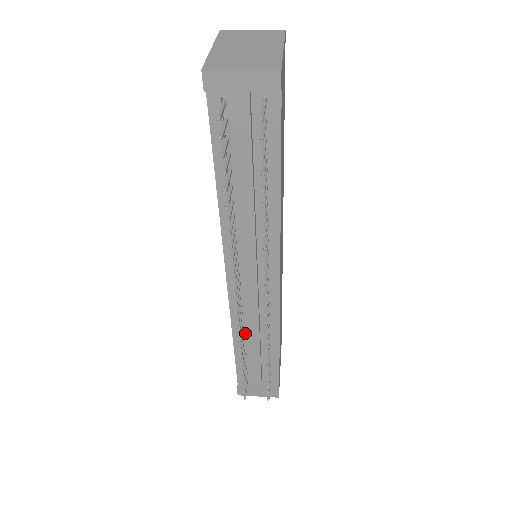
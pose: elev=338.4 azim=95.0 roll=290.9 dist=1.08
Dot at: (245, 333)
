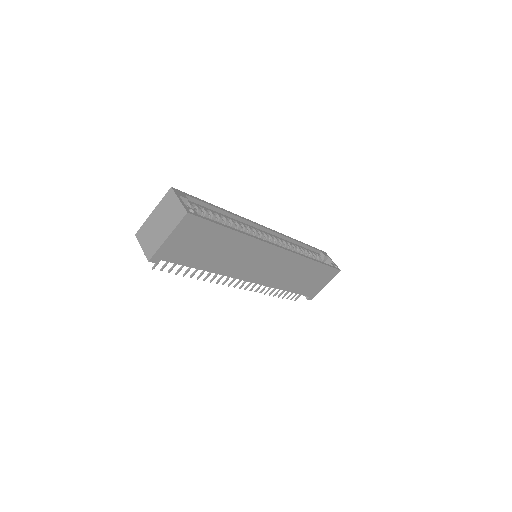
Dot at: occluded
